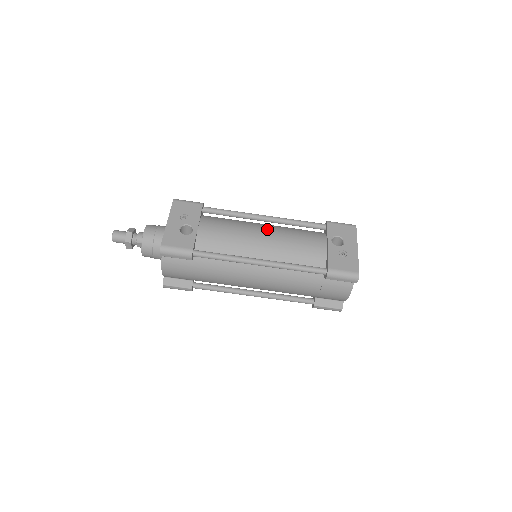
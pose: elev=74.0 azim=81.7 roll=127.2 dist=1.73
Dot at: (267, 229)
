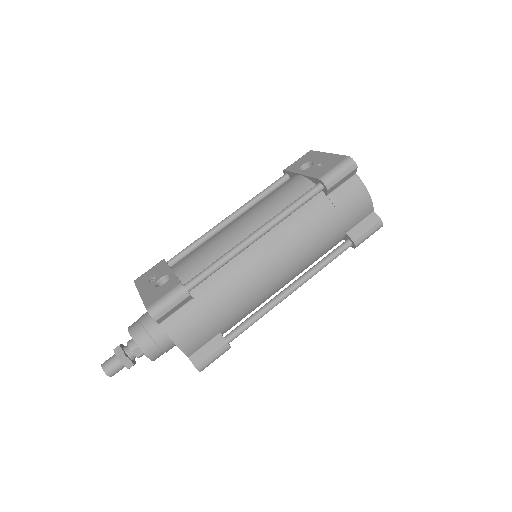
Dot at: (238, 218)
